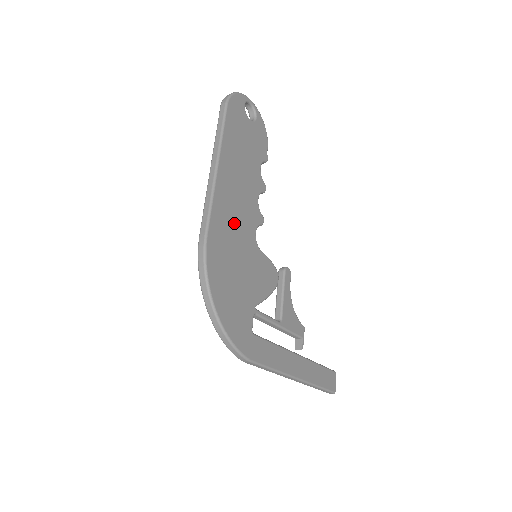
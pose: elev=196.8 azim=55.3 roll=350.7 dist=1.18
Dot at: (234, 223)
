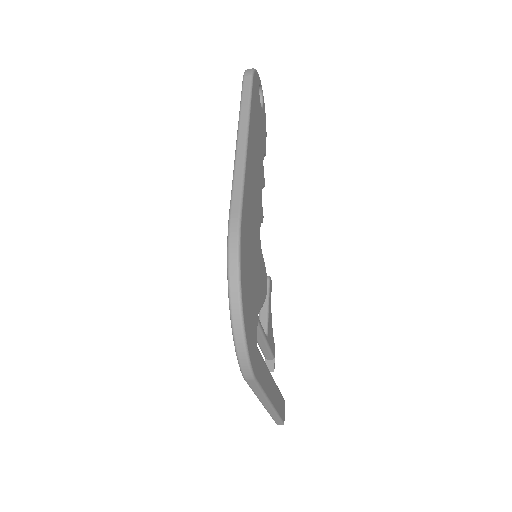
Dot at: (252, 211)
